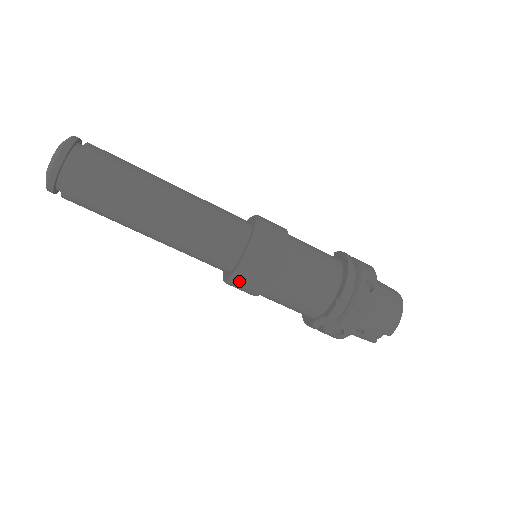
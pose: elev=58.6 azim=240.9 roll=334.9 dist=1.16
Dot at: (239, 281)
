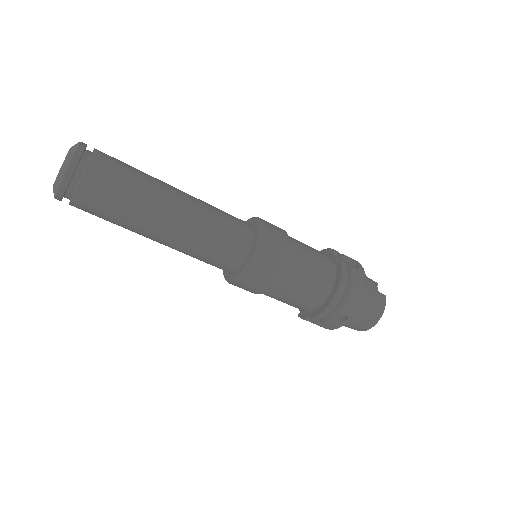
Dot at: occluded
